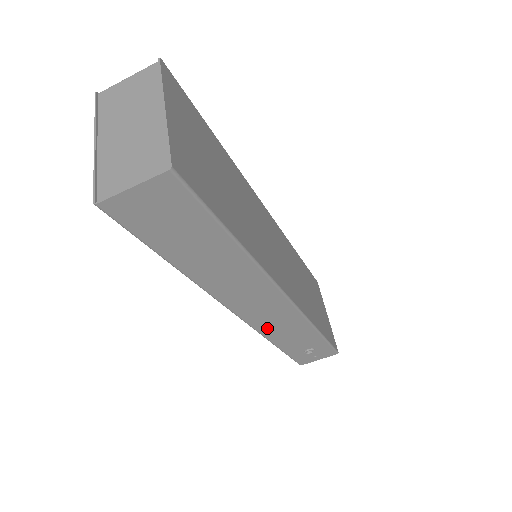
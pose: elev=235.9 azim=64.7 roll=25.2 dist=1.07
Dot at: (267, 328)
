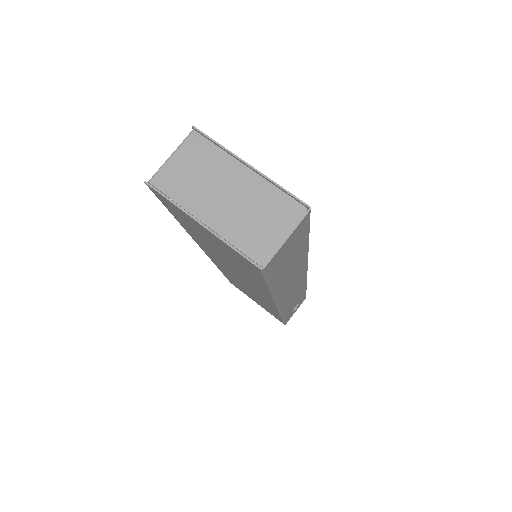
Dot at: occluded
